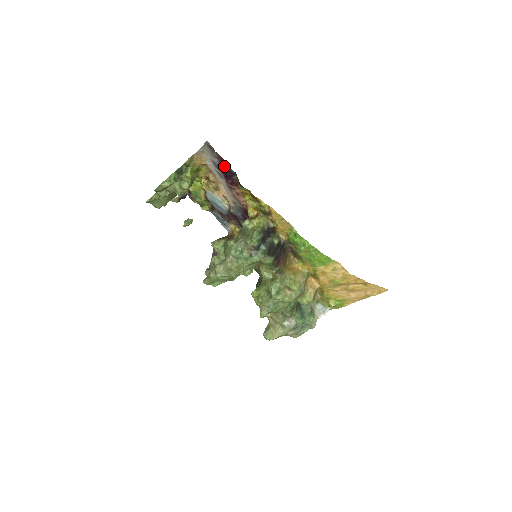
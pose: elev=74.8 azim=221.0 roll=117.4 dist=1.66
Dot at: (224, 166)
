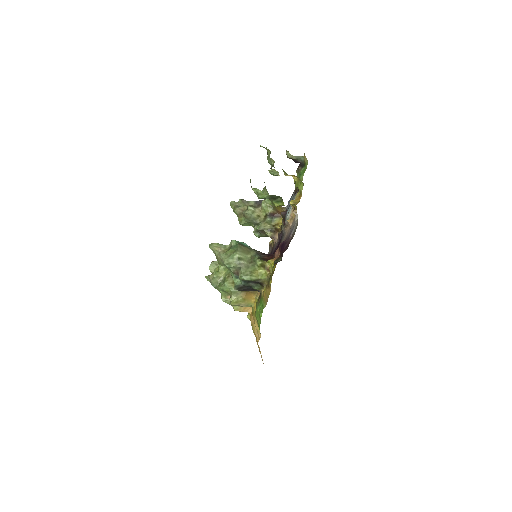
Dot at: (286, 246)
